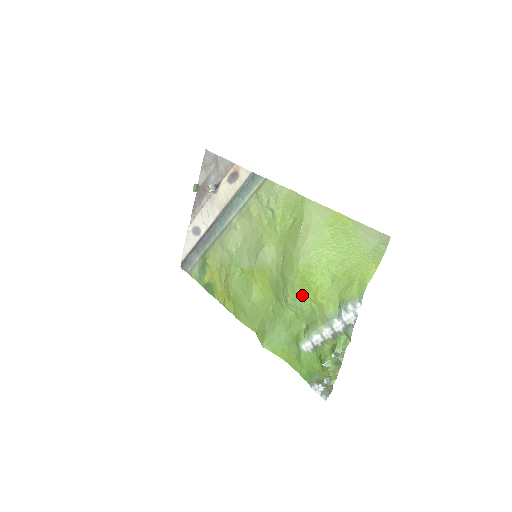
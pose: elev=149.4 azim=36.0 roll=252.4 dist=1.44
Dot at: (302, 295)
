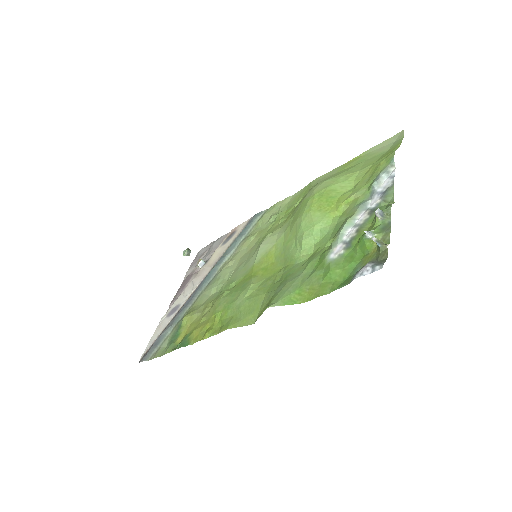
Dot at: (321, 216)
